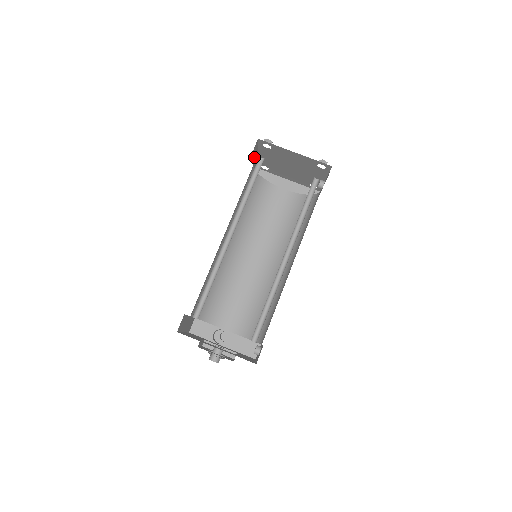
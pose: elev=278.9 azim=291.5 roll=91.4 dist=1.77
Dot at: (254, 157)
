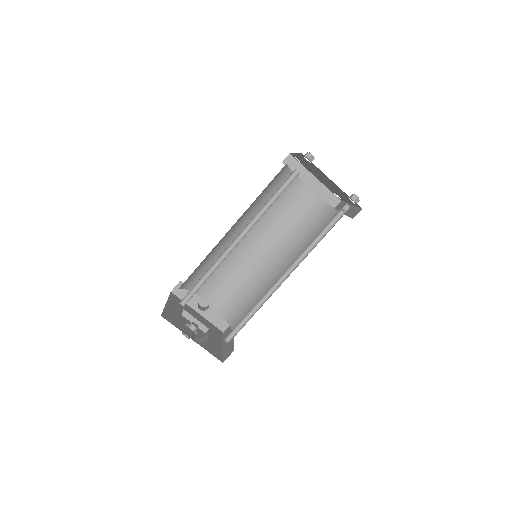
Dot at: occluded
